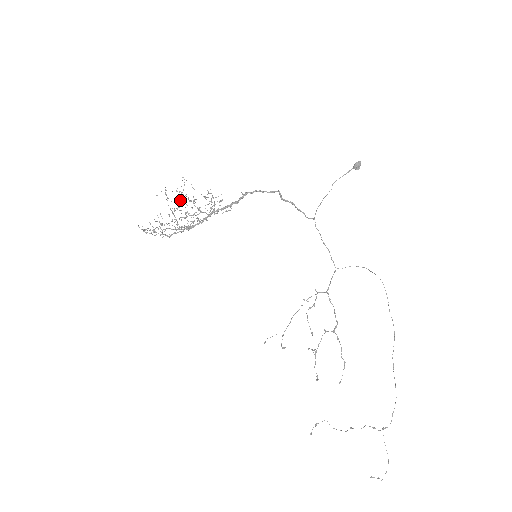
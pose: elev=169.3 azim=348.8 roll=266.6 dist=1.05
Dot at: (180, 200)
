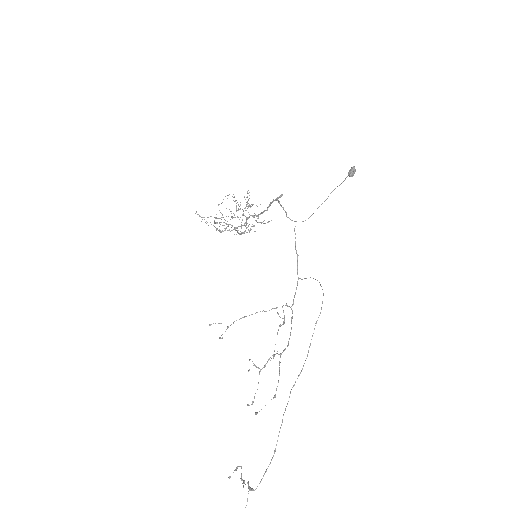
Dot at: occluded
